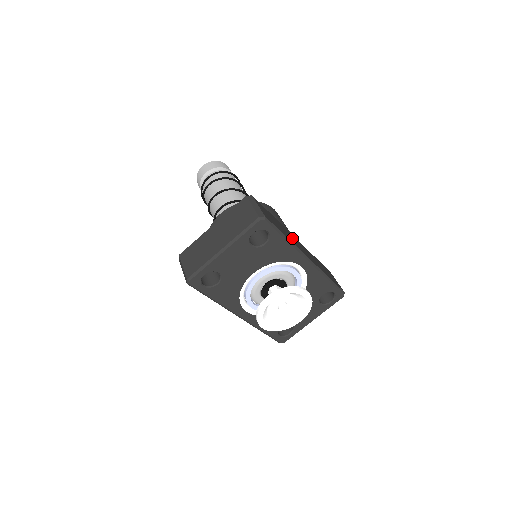
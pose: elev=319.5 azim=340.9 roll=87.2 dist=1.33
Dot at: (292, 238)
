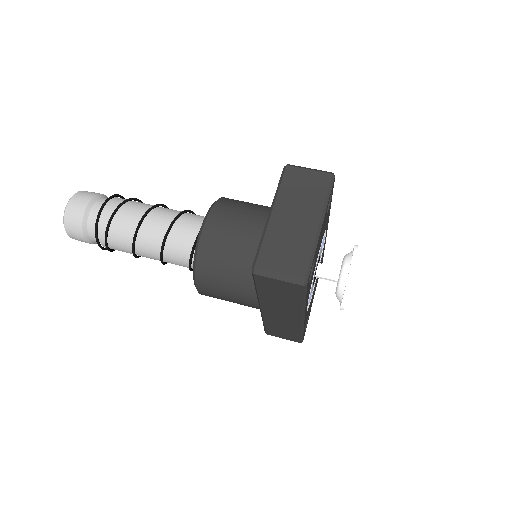
Dot at: occluded
